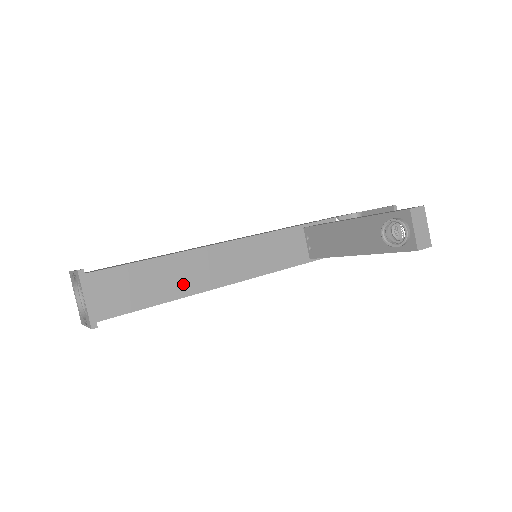
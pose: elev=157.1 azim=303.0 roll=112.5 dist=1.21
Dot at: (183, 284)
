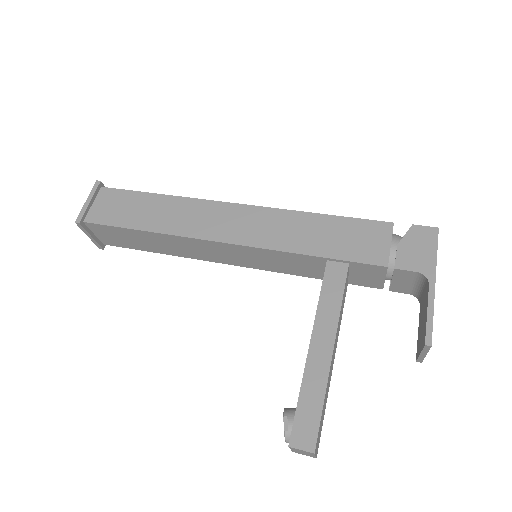
Dot at: (172, 250)
